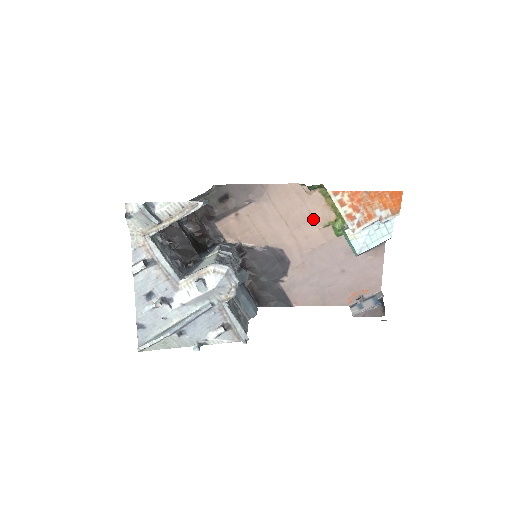
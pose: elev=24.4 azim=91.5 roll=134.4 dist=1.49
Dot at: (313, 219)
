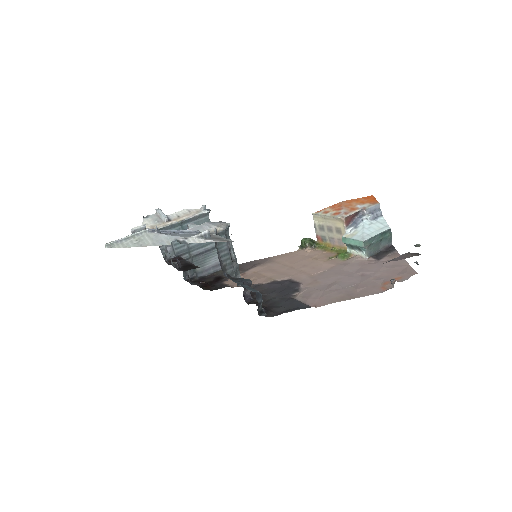
Dot at: (317, 259)
